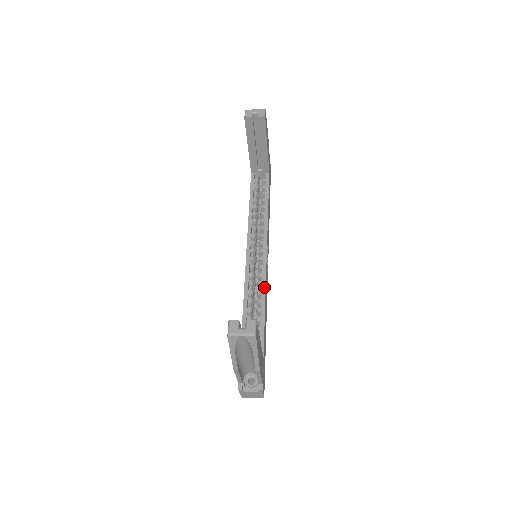
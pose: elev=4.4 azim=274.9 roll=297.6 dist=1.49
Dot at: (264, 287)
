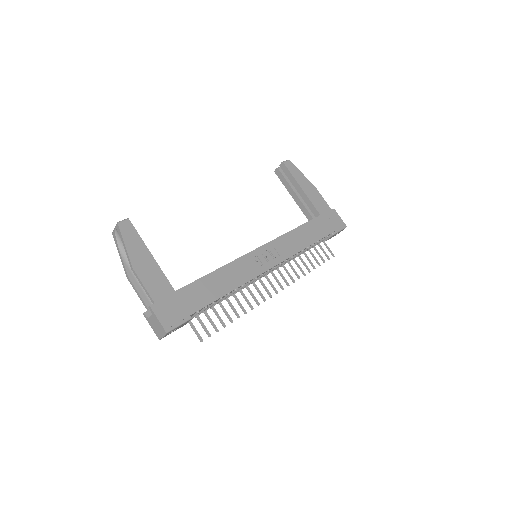
Dot at: (231, 262)
